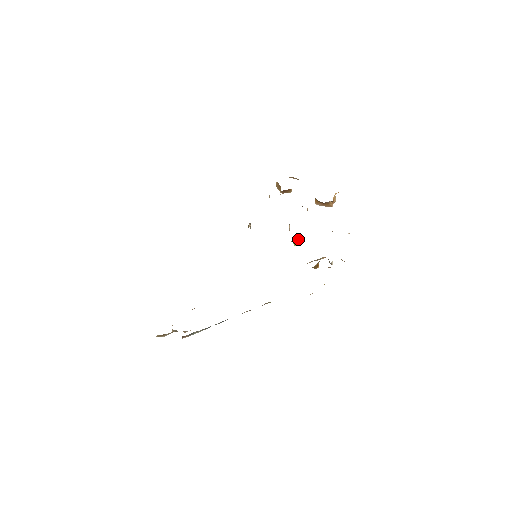
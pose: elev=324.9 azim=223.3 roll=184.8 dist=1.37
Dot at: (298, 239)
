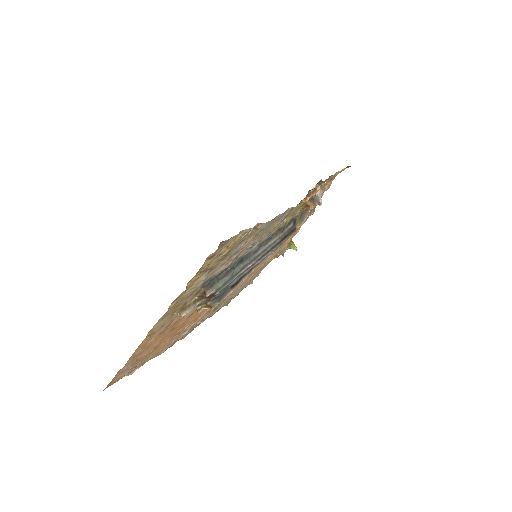
Dot at: (293, 242)
